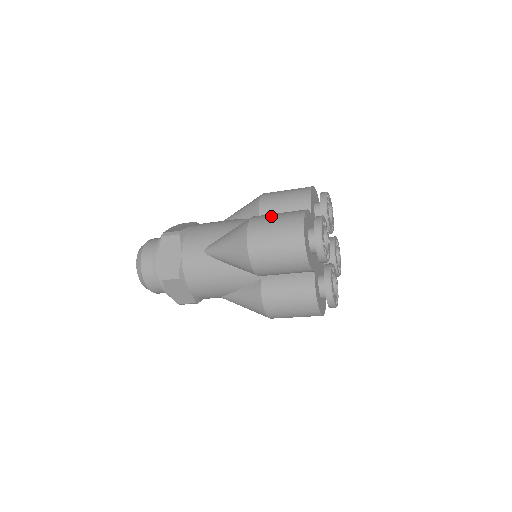
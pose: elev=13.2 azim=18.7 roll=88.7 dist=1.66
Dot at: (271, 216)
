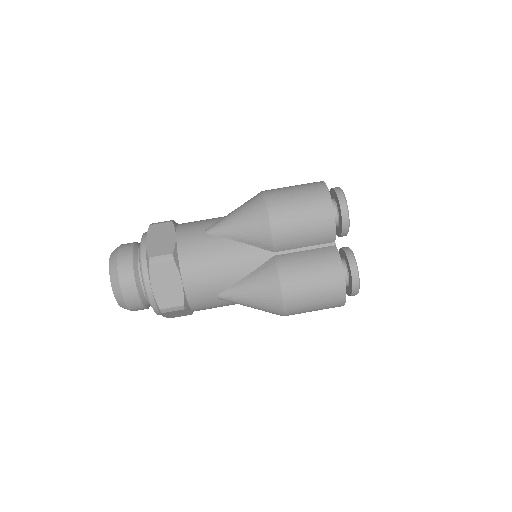
Dot at: occluded
